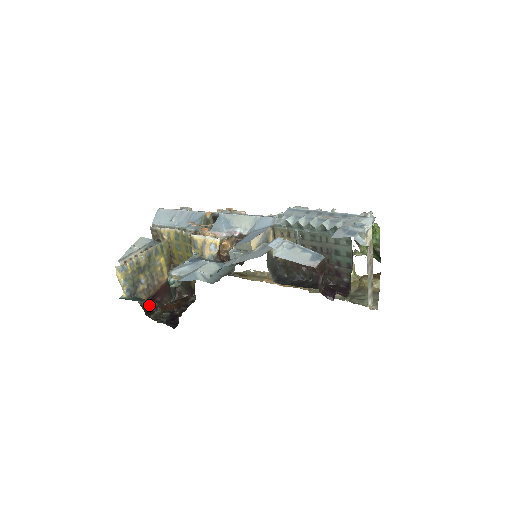
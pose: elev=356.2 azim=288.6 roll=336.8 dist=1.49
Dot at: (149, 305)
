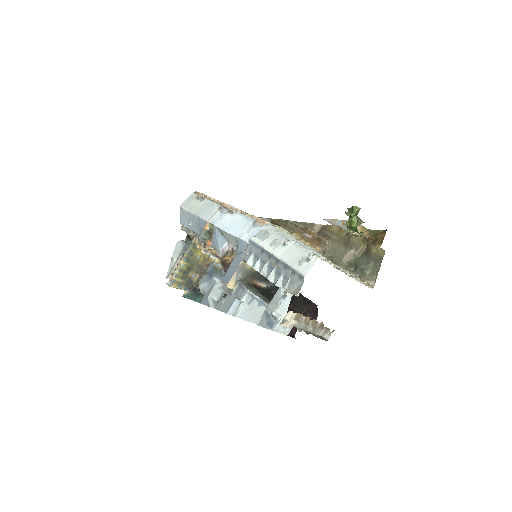
Dot at: occluded
